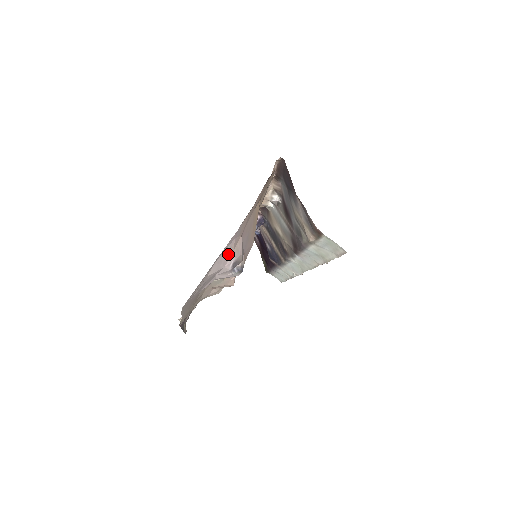
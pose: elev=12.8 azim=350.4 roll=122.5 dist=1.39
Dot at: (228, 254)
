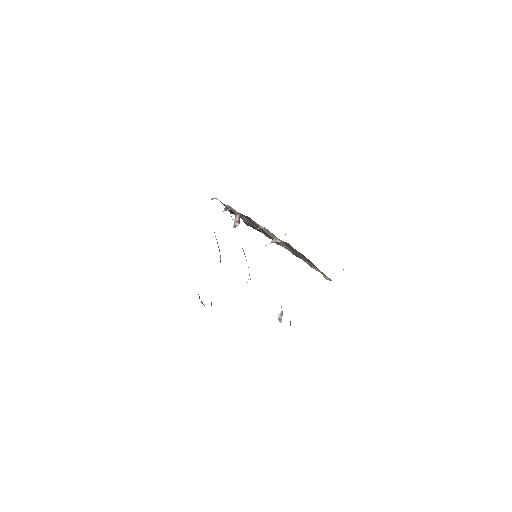
Dot at: occluded
